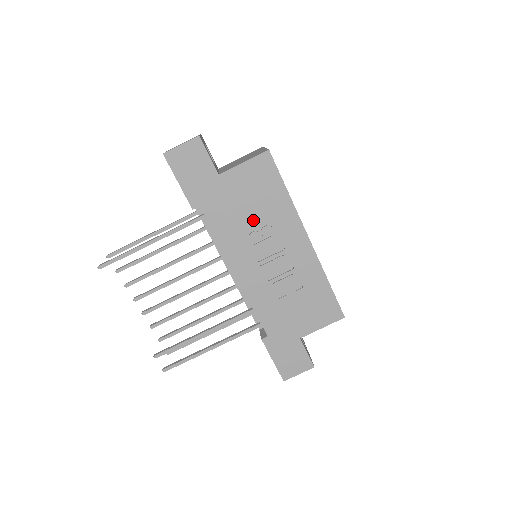
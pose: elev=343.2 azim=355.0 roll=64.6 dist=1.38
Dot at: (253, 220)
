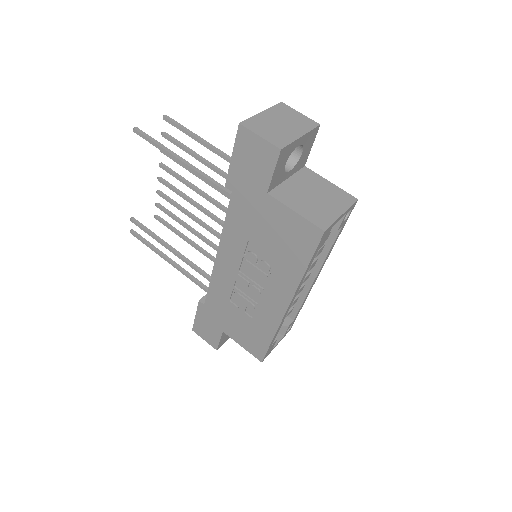
Dot at: (262, 248)
